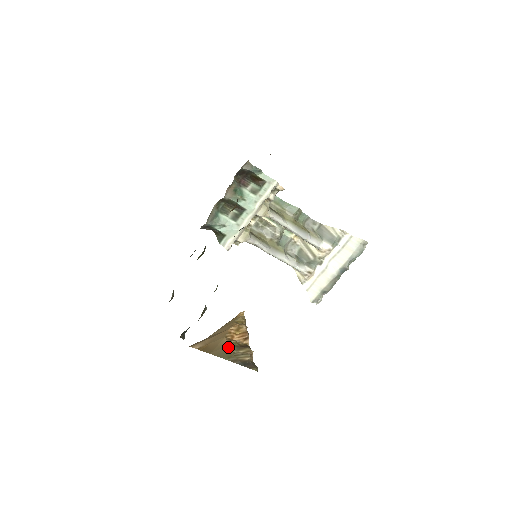
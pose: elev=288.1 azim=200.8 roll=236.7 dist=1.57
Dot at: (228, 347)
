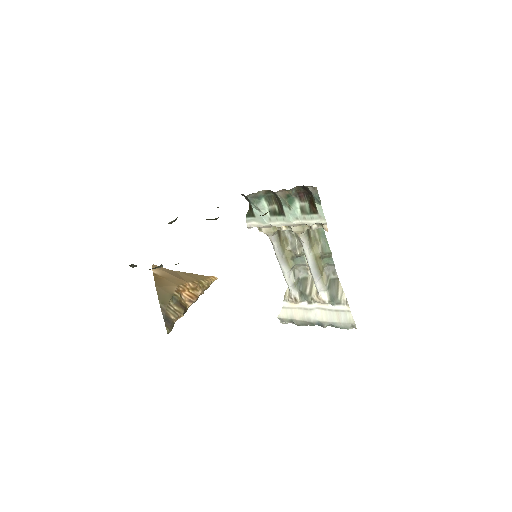
Dot at: (170, 295)
